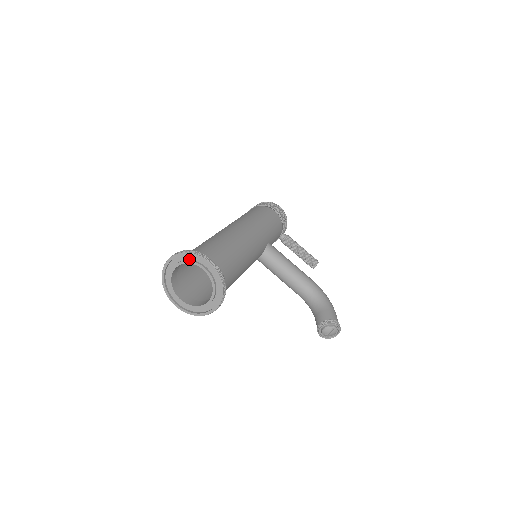
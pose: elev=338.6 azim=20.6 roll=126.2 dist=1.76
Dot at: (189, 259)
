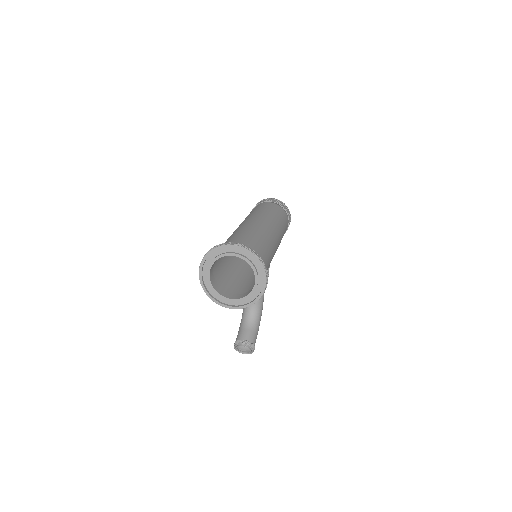
Dot at: (254, 263)
